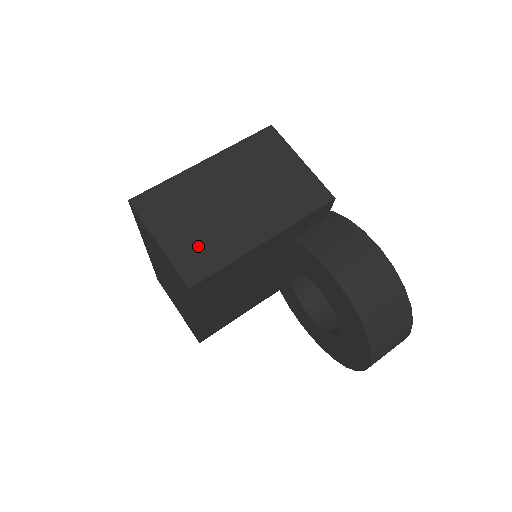
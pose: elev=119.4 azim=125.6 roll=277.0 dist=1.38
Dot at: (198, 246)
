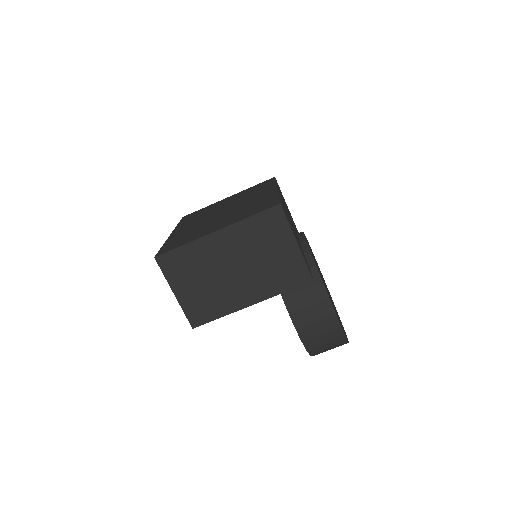
Dot at: (203, 301)
